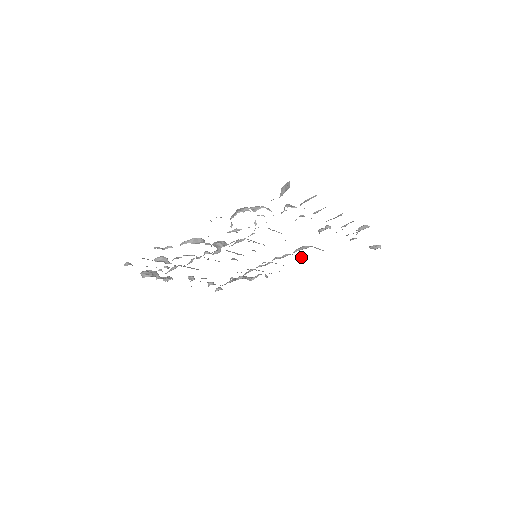
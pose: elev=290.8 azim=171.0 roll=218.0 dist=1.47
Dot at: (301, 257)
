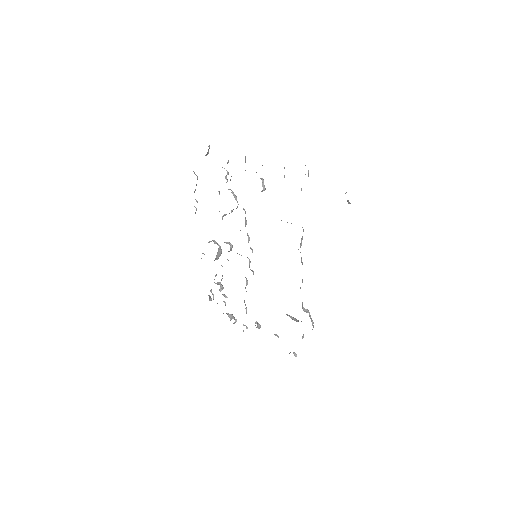
Dot at: occluded
